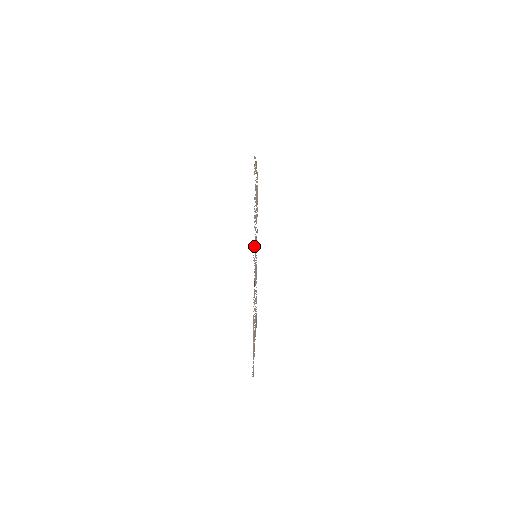
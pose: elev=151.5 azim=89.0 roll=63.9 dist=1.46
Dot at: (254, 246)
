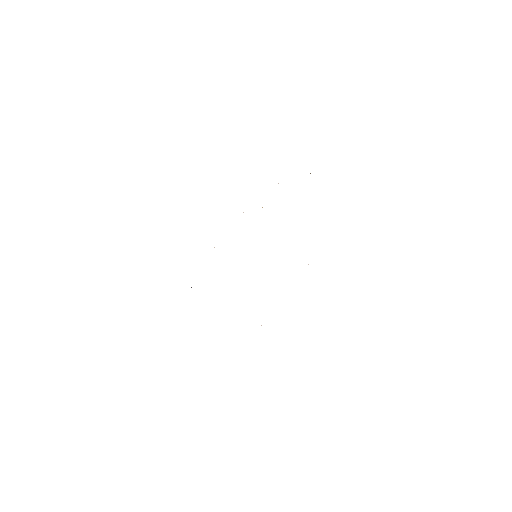
Dot at: occluded
